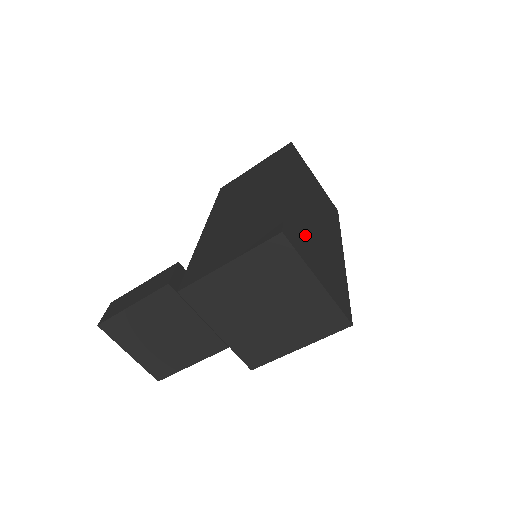
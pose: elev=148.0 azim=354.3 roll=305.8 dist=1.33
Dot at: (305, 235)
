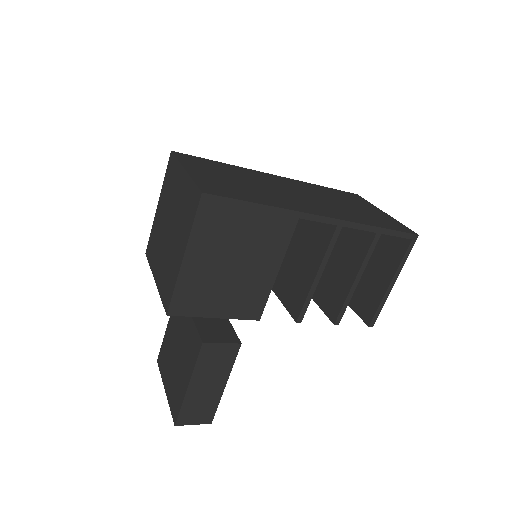
Dot at: (225, 172)
